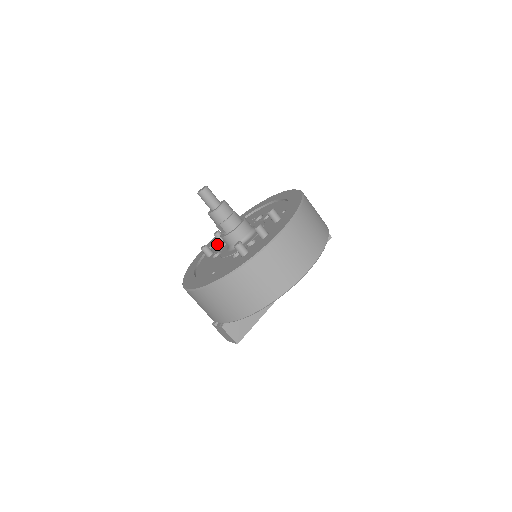
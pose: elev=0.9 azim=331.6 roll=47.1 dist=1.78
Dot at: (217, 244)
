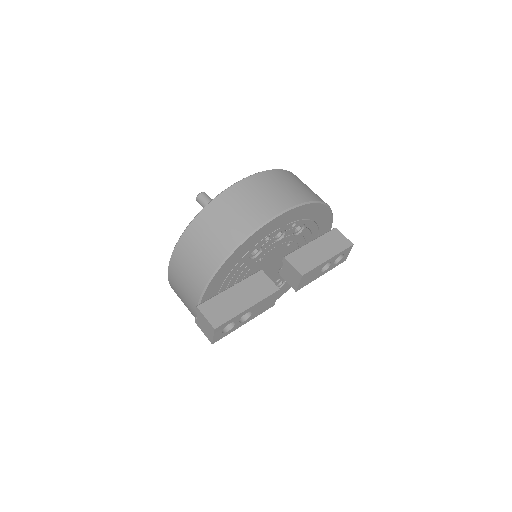
Dot at: occluded
